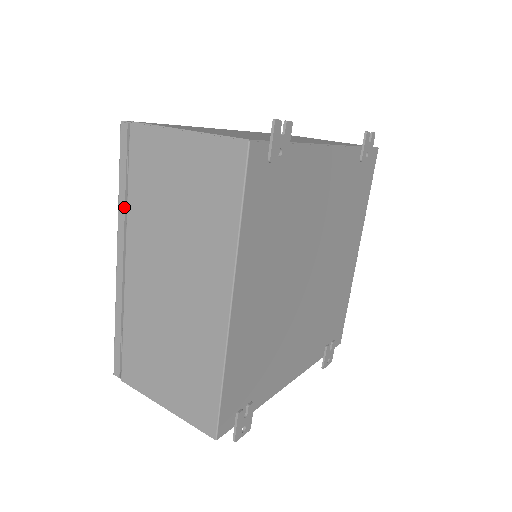
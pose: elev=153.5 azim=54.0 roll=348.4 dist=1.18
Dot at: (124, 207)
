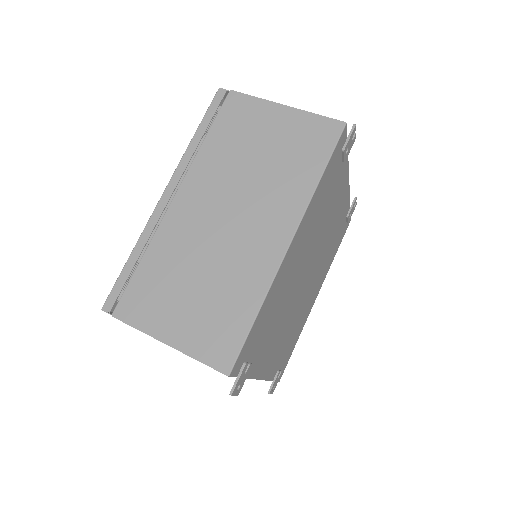
Dot at: (194, 150)
